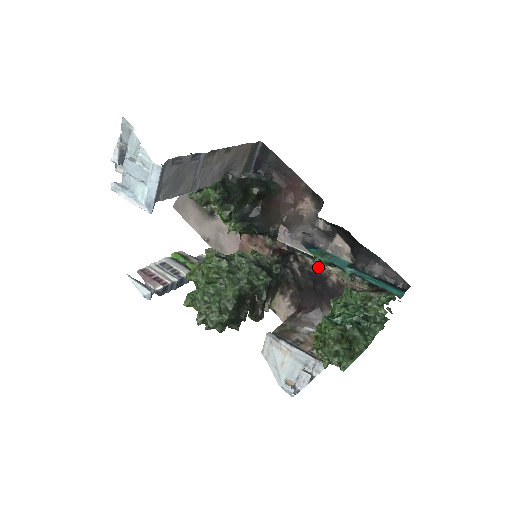
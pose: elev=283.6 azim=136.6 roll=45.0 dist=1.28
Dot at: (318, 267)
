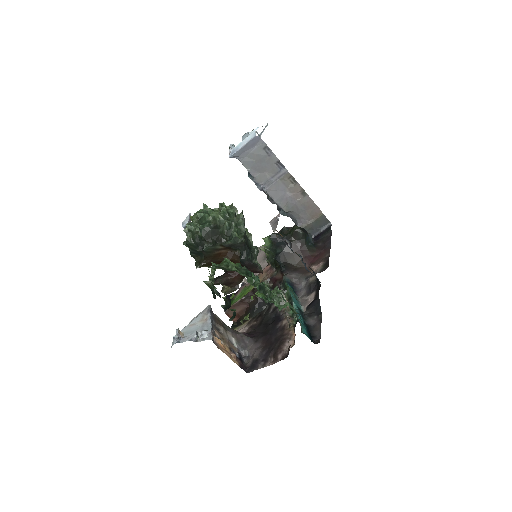
Dot at: (284, 311)
